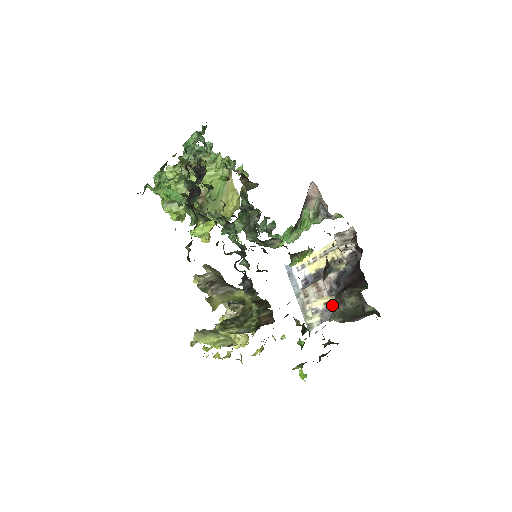
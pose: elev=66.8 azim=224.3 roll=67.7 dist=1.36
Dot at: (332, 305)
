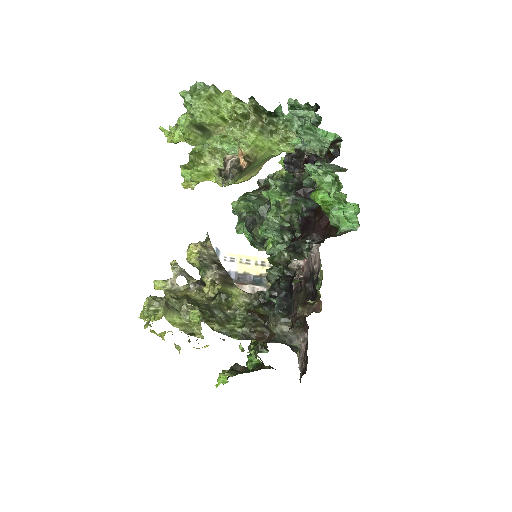
Dot at: occluded
